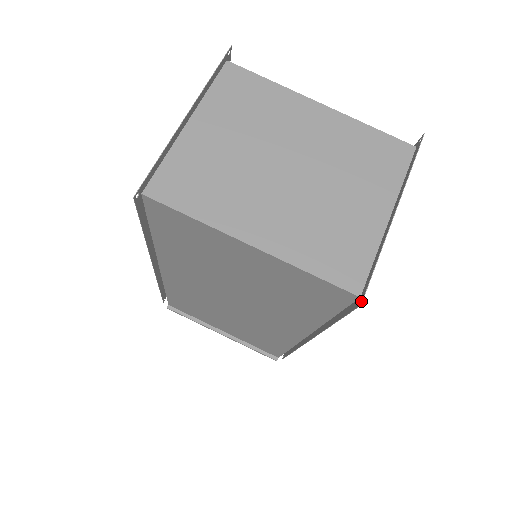
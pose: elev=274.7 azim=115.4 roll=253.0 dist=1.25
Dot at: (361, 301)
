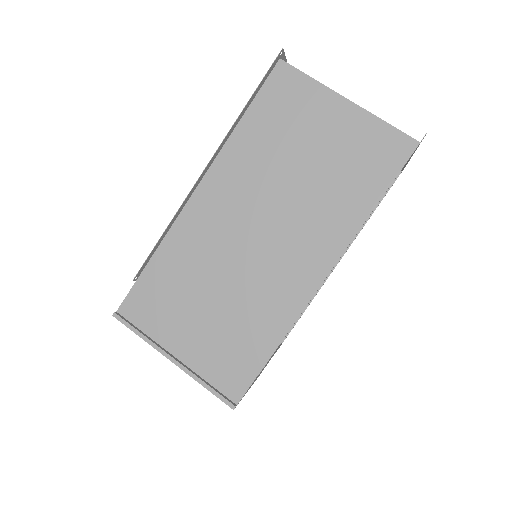
Dot at: (425, 134)
